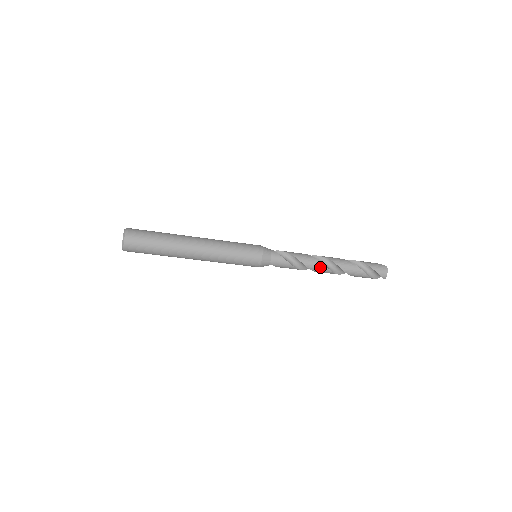
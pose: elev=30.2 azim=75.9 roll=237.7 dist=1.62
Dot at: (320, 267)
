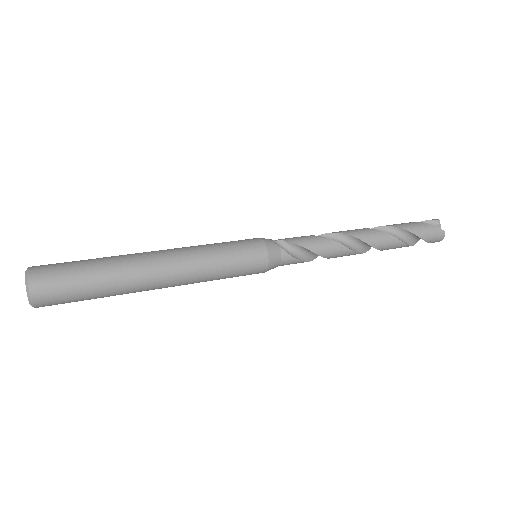
Dot at: occluded
